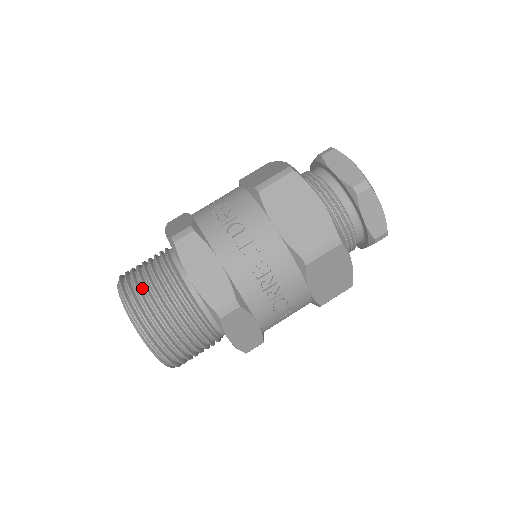
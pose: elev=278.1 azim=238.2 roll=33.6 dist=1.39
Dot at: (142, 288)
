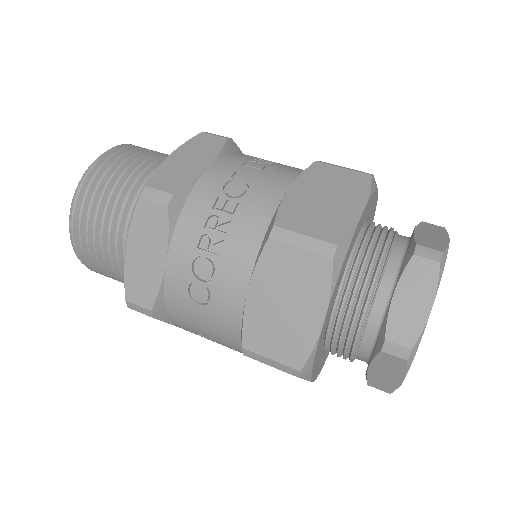
Dot at: occluded
